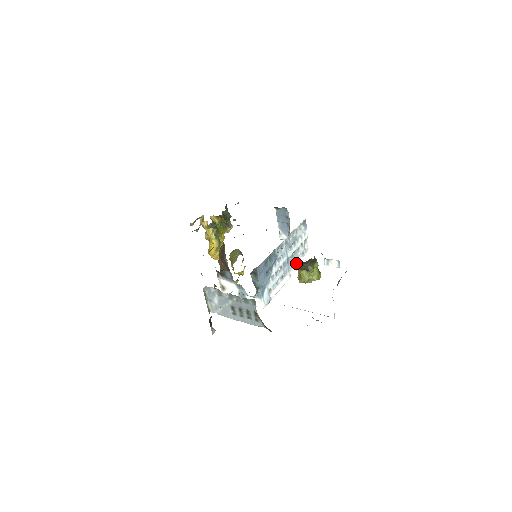
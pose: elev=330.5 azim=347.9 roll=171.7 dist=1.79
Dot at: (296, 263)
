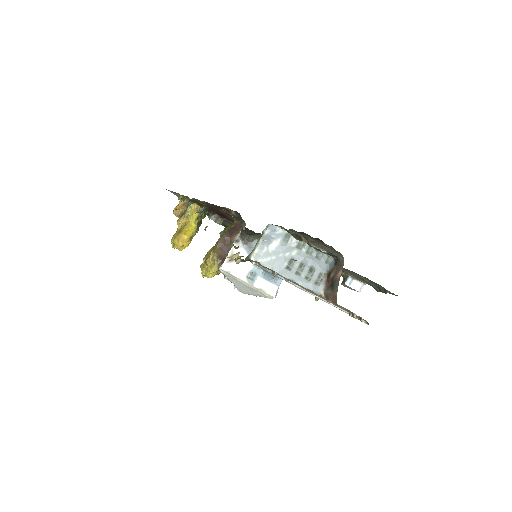
Dot at: occluded
